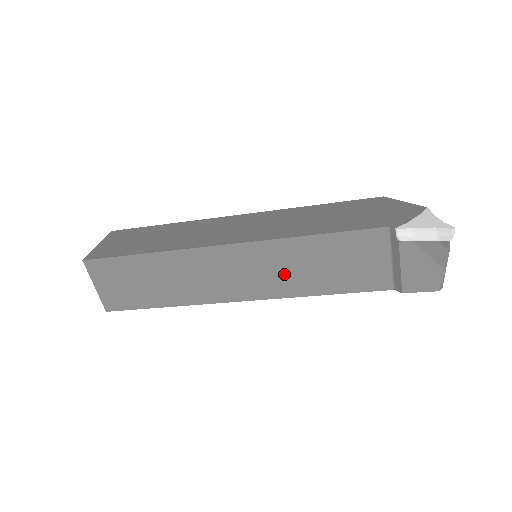
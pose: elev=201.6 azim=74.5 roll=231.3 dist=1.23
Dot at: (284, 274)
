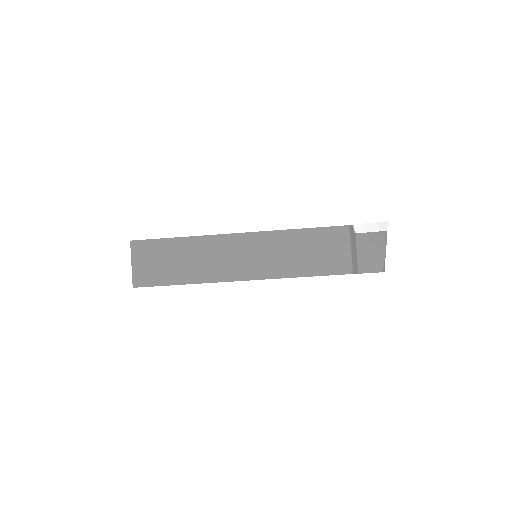
Dot at: (278, 258)
